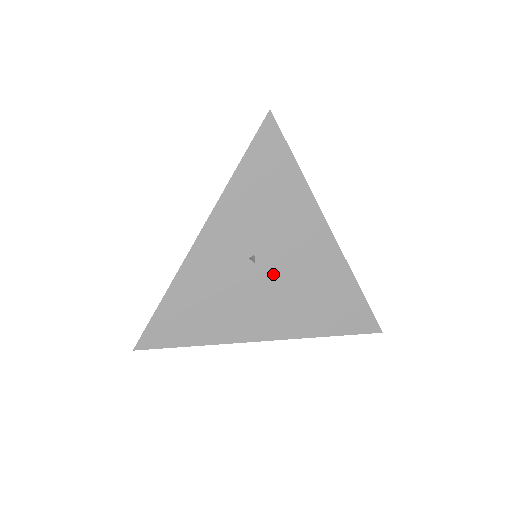
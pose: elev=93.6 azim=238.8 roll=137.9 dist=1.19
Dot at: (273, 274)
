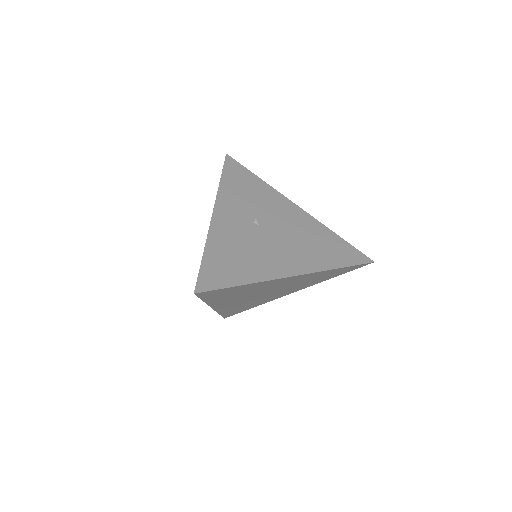
Dot at: (275, 231)
